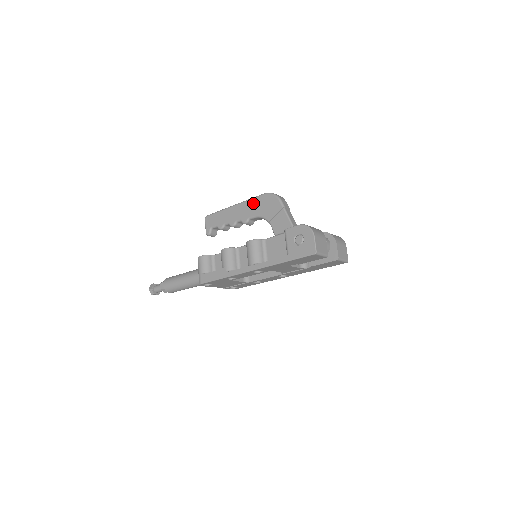
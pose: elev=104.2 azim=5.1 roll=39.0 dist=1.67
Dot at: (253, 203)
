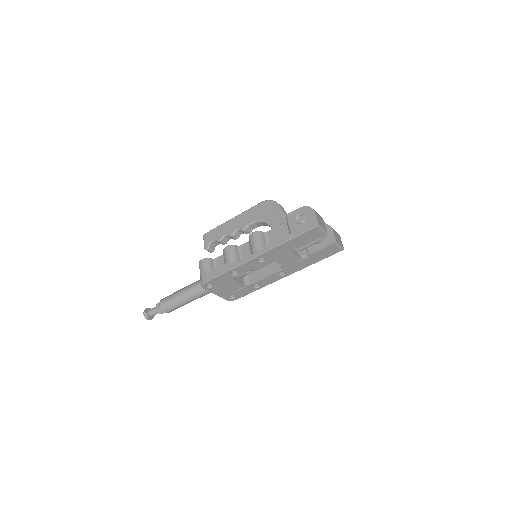
Dot at: (251, 212)
